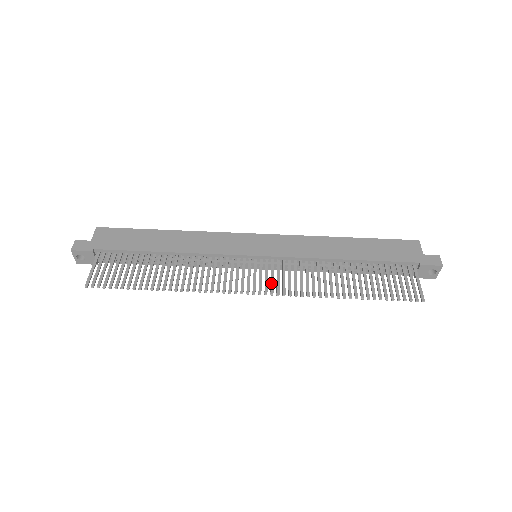
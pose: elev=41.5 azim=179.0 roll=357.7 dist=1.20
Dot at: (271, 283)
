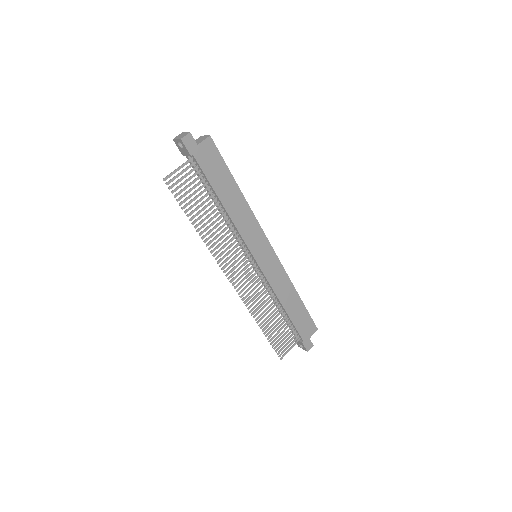
Dot at: (243, 284)
